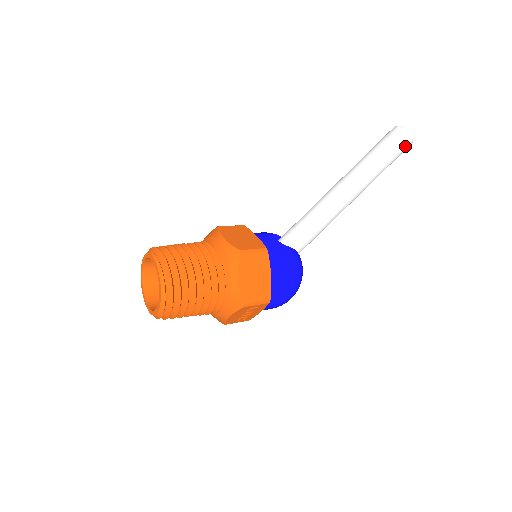
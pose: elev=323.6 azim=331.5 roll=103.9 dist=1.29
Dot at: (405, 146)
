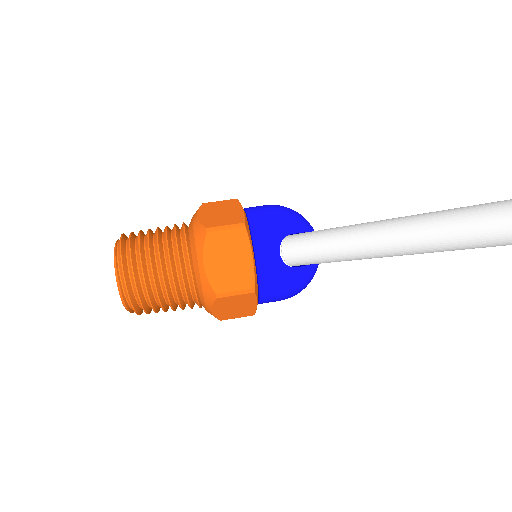
Dot at: out of frame
